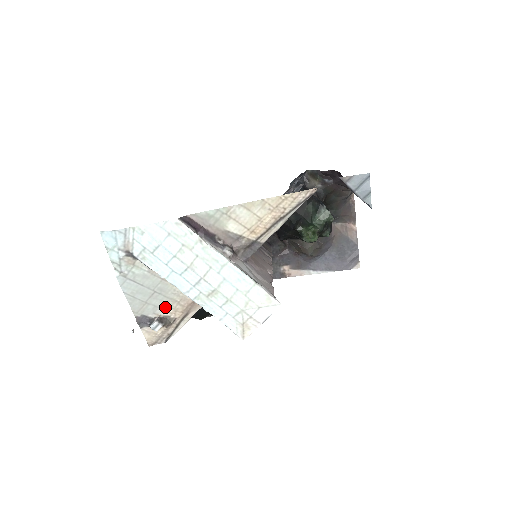
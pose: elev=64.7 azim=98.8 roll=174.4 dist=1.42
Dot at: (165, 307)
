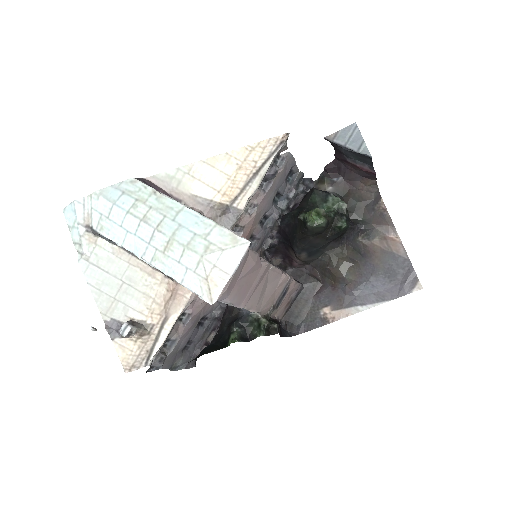
Dot at: (138, 307)
